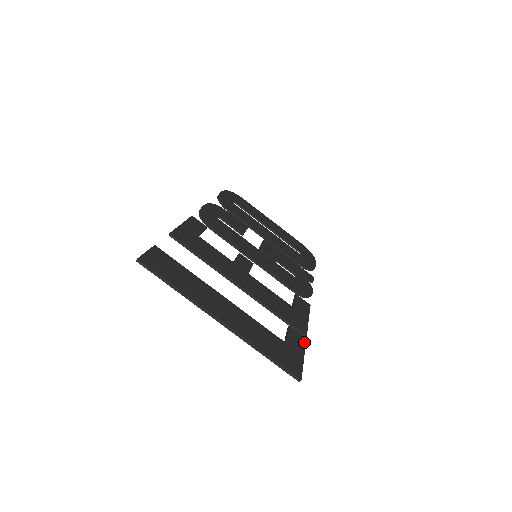
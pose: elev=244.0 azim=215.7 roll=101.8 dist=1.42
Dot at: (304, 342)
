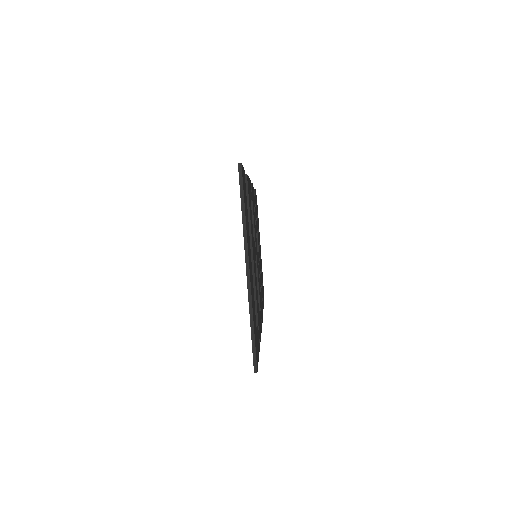
Dot at: occluded
